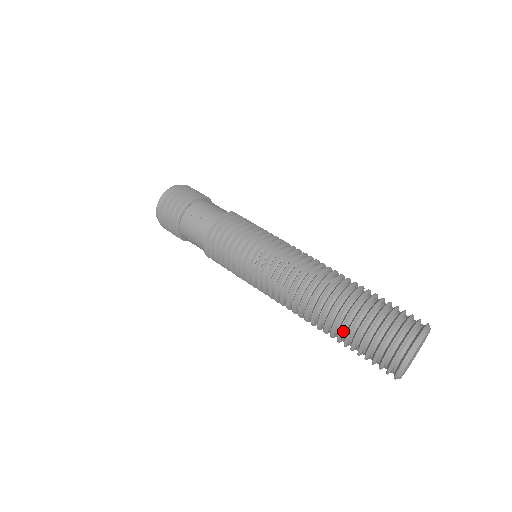
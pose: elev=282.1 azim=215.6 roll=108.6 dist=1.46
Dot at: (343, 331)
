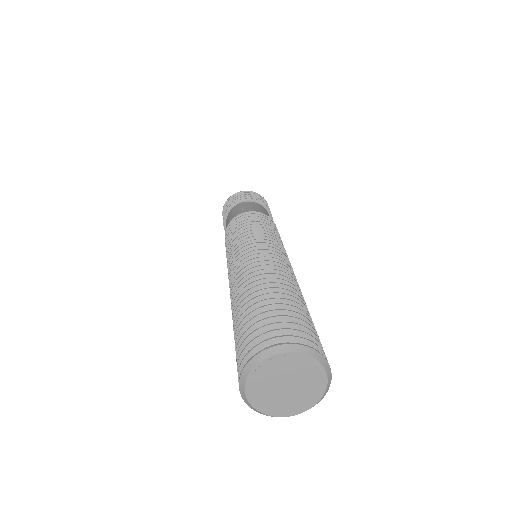
Dot at: occluded
